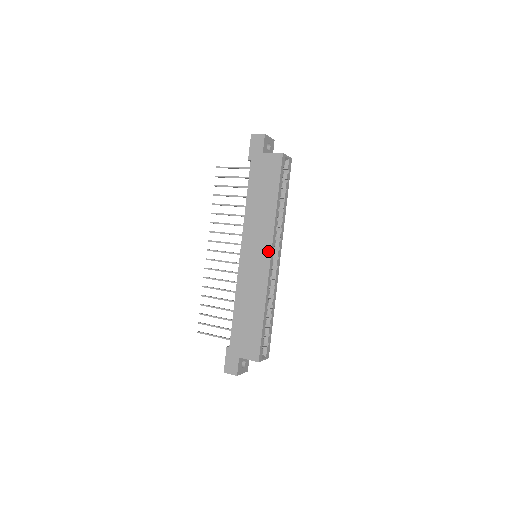
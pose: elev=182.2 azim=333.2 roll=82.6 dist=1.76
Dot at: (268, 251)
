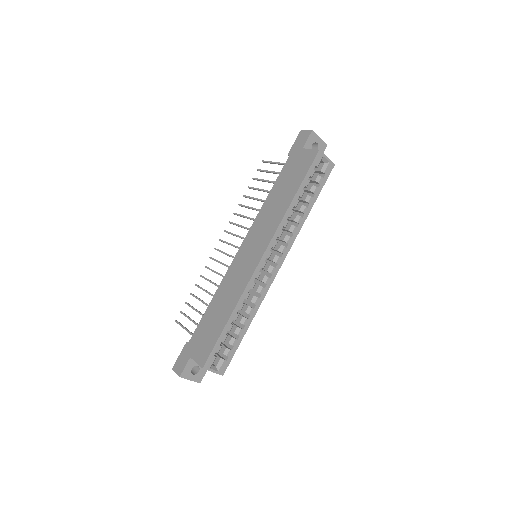
Dot at: (263, 249)
